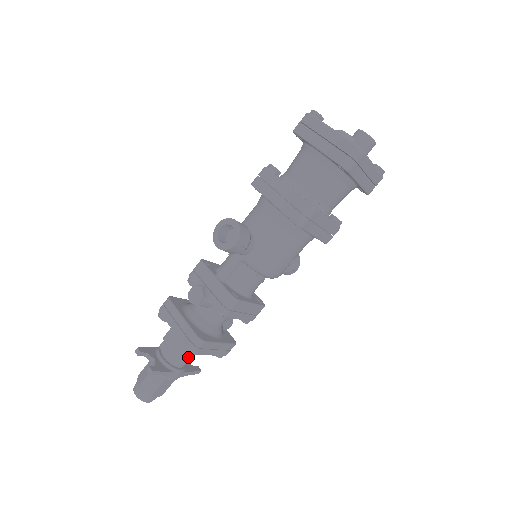
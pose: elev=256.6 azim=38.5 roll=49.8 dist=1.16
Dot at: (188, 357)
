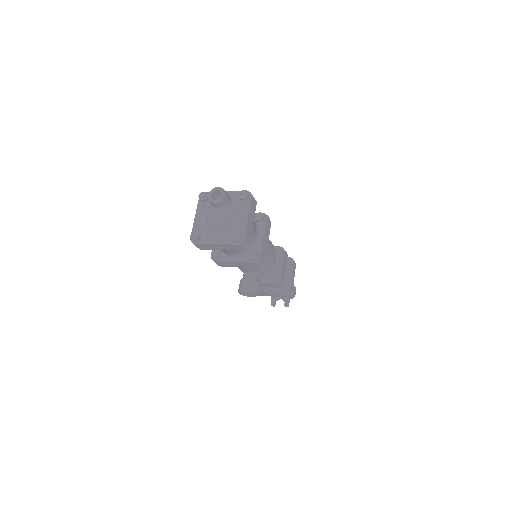
Dot at: occluded
